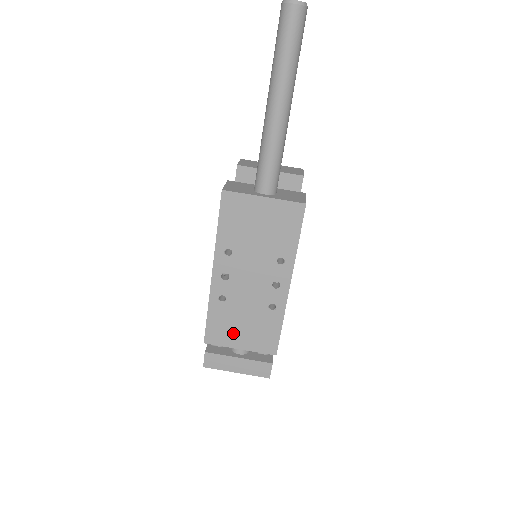
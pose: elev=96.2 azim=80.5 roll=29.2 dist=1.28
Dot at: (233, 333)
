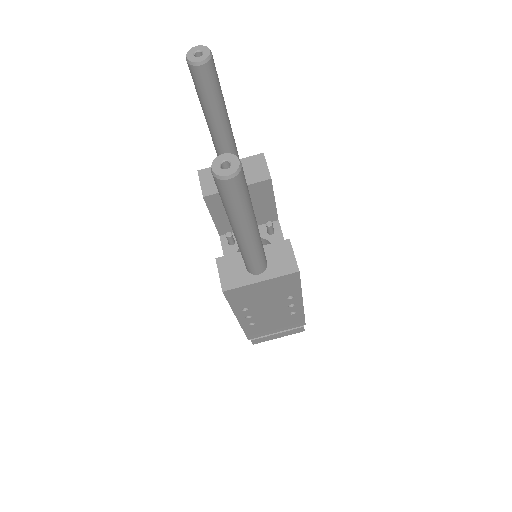
Dot at: (268, 330)
